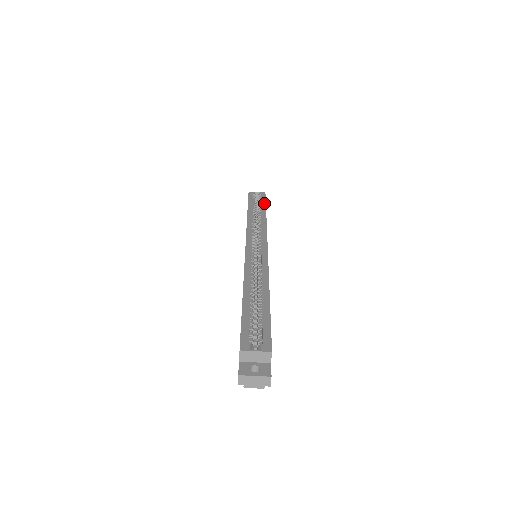
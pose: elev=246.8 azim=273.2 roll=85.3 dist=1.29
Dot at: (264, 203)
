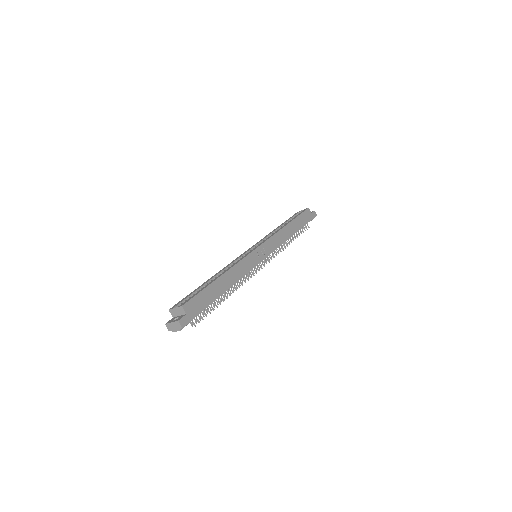
Dot at: (296, 216)
